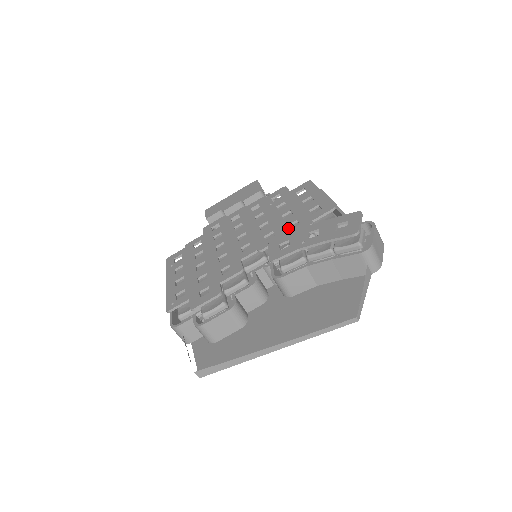
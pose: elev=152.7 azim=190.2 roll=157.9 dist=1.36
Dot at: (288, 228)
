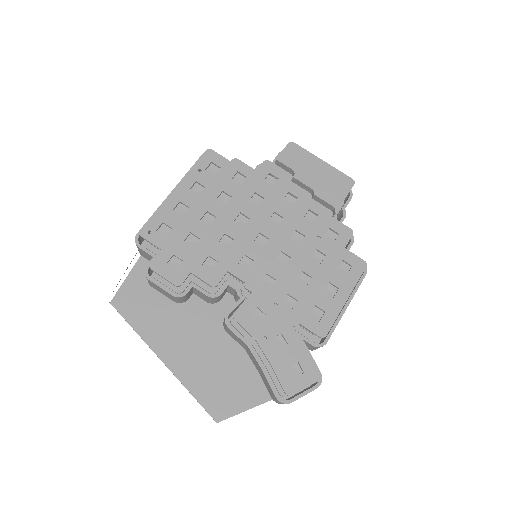
Dot at: (283, 299)
